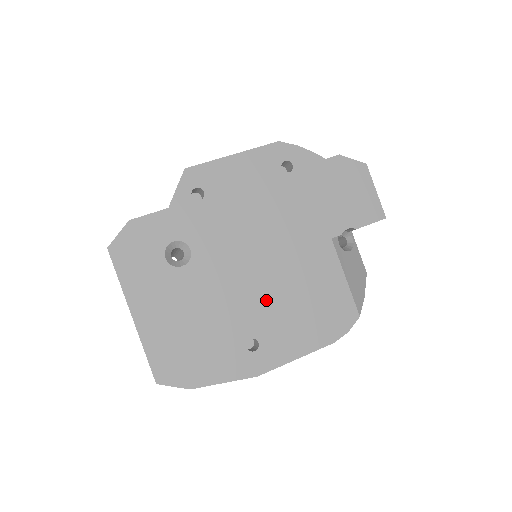
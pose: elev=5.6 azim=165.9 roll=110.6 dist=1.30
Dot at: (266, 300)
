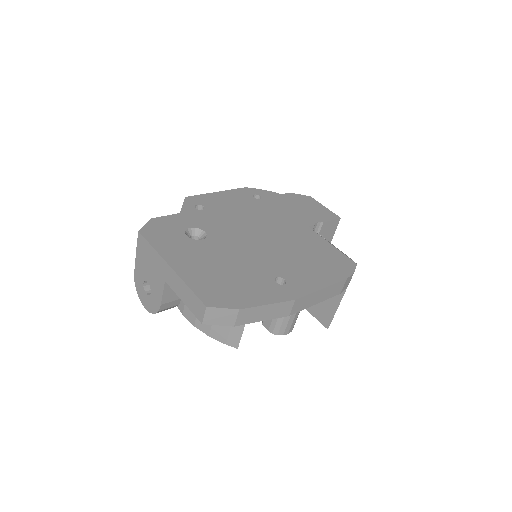
Dot at: (277, 256)
